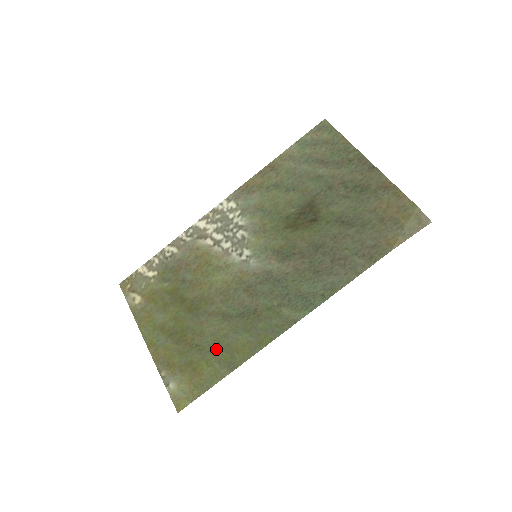
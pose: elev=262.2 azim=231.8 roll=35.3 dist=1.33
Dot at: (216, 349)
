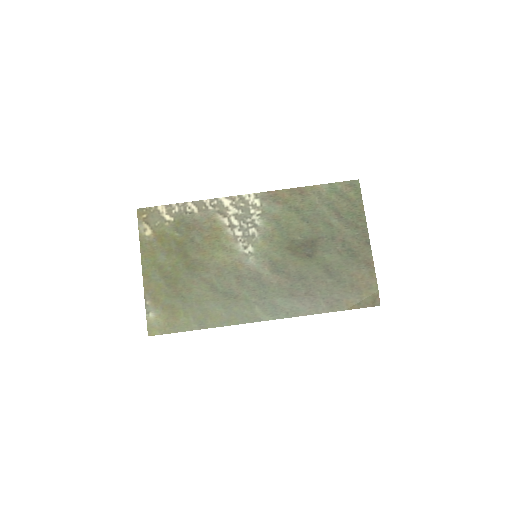
Dot at: (196, 307)
